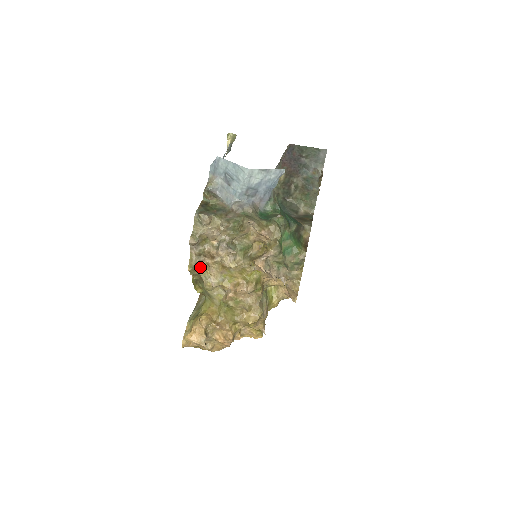
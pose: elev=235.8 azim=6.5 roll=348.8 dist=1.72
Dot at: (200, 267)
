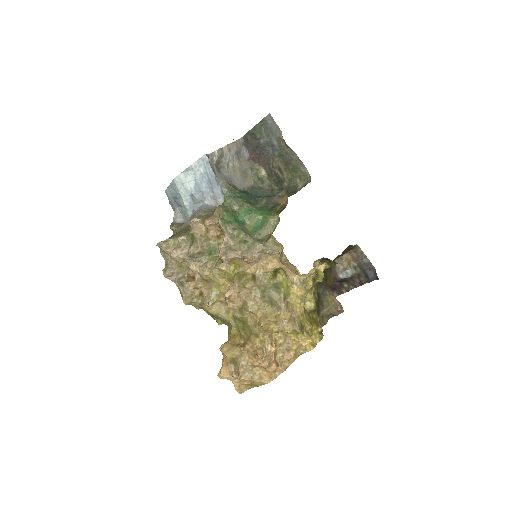
Dot at: (197, 296)
